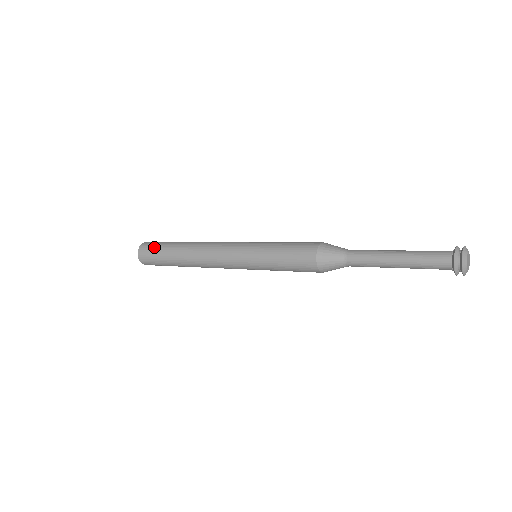
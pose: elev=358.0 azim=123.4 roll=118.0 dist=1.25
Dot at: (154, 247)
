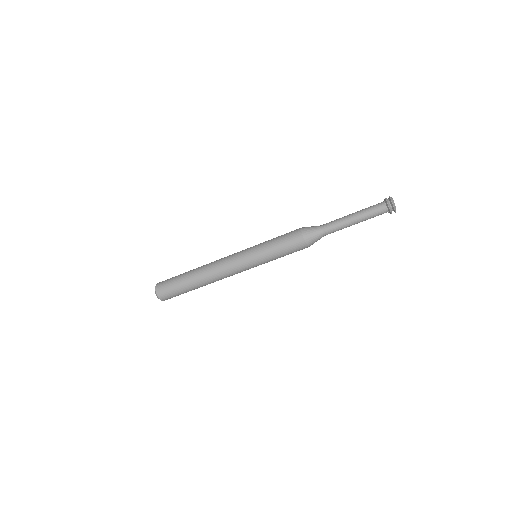
Dot at: (169, 282)
